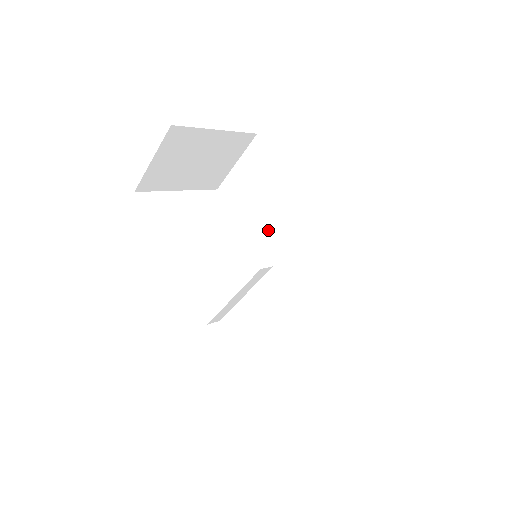
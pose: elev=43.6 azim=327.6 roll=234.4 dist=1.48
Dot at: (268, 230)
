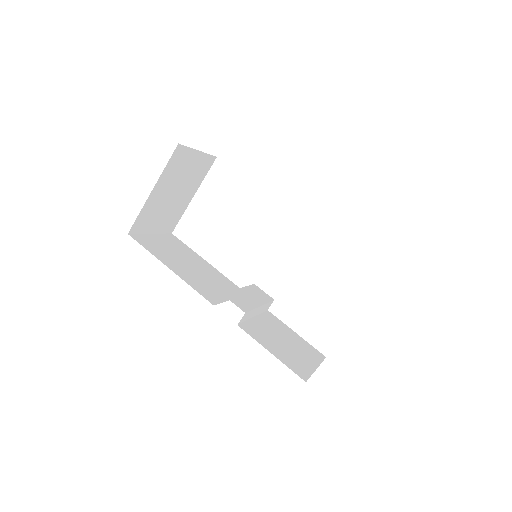
Dot at: occluded
